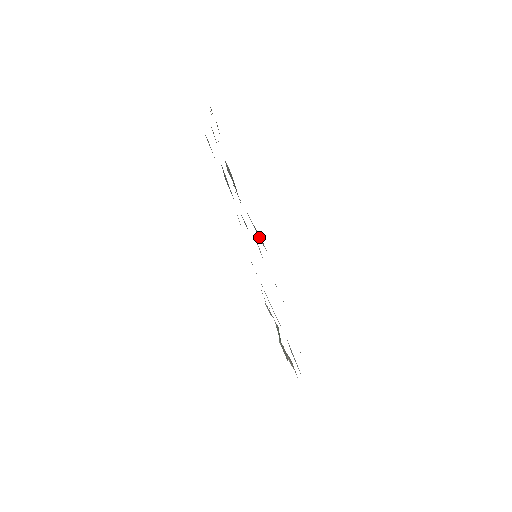
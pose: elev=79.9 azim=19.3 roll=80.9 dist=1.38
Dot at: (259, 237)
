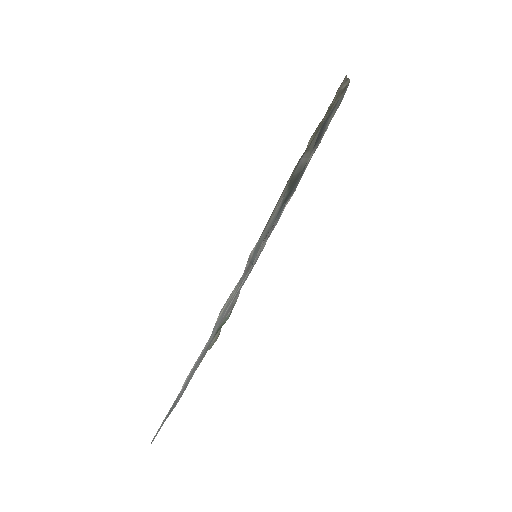
Dot at: (248, 261)
